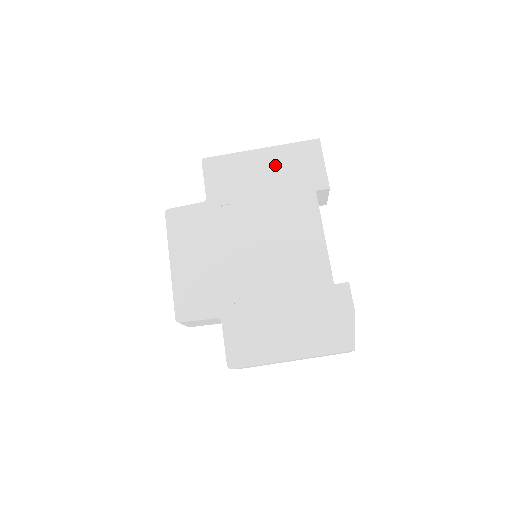
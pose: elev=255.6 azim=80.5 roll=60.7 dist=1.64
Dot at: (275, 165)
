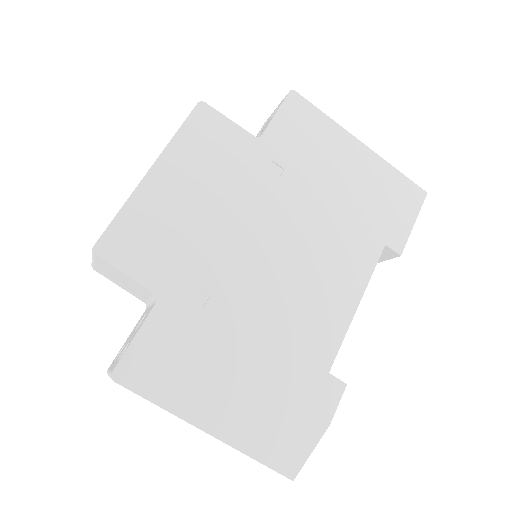
Dot at: (364, 175)
